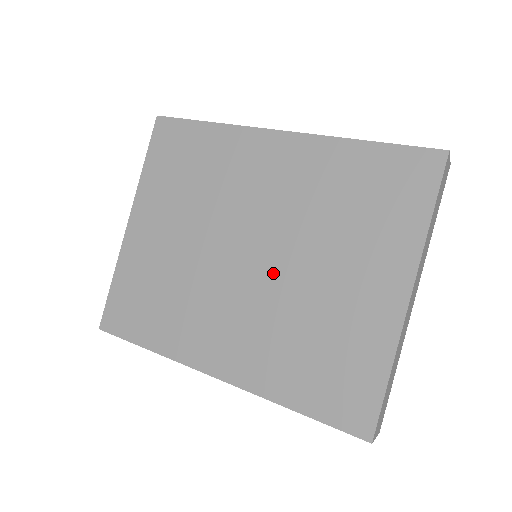
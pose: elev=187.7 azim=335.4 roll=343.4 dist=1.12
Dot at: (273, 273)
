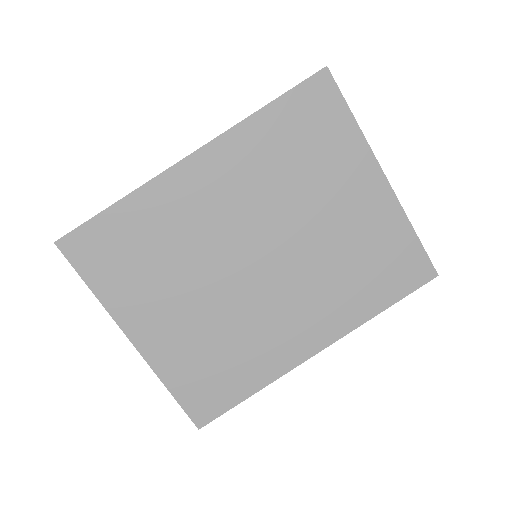
Dot at: (290, 253)
